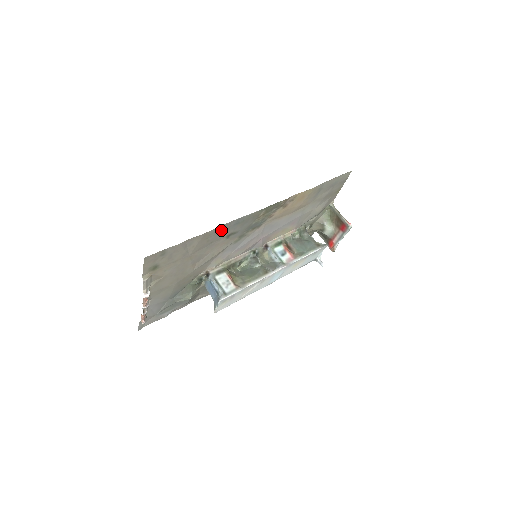
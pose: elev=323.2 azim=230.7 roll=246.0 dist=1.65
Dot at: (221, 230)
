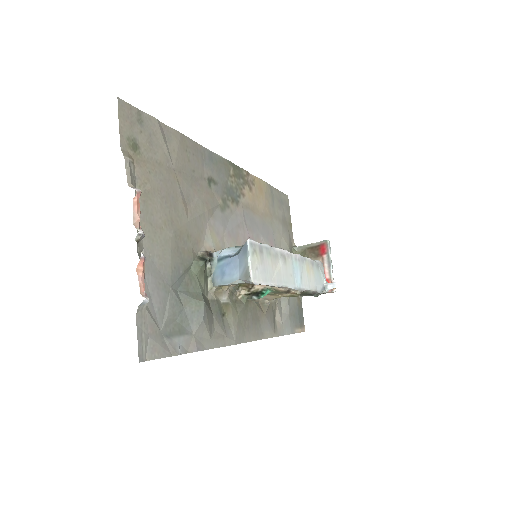
Dot at: (197, 154)
